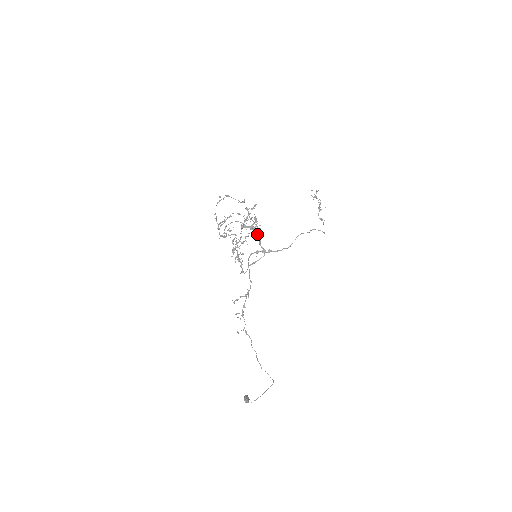
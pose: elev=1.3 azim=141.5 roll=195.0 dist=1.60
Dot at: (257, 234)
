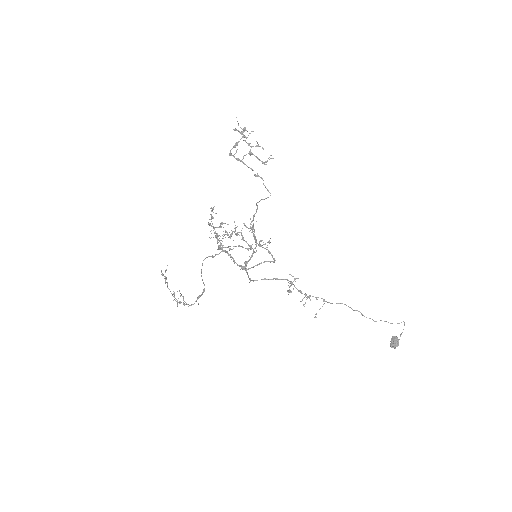
Dot at: (227, 253)
